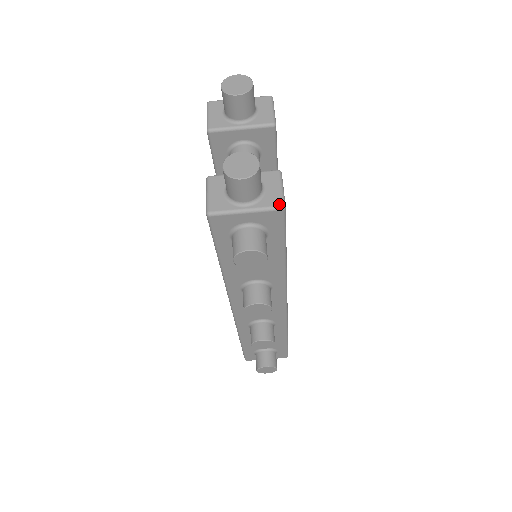
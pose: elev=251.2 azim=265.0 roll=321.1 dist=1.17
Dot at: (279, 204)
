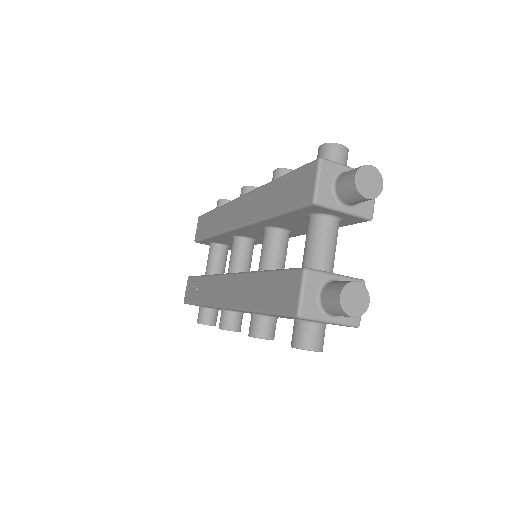
Dot at: (357, 323)
